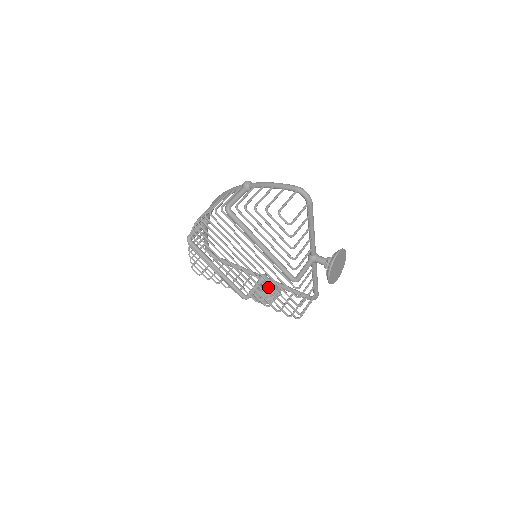
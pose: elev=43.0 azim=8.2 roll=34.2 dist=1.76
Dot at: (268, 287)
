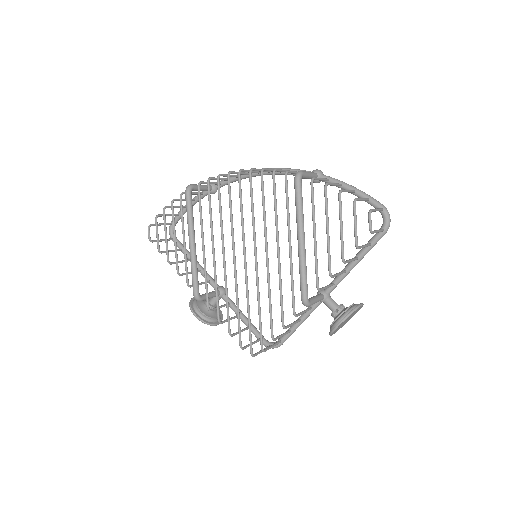
Dot at: (225, 304)
